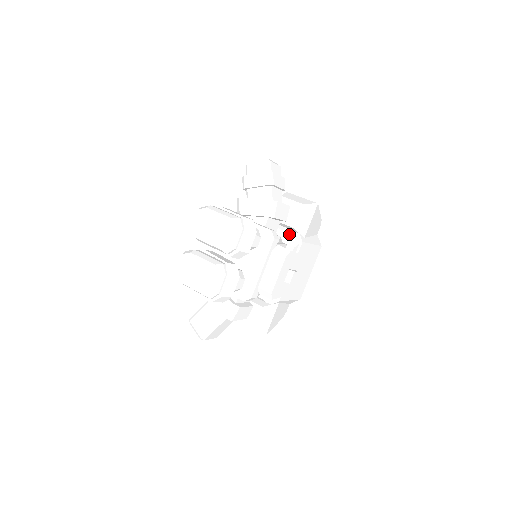
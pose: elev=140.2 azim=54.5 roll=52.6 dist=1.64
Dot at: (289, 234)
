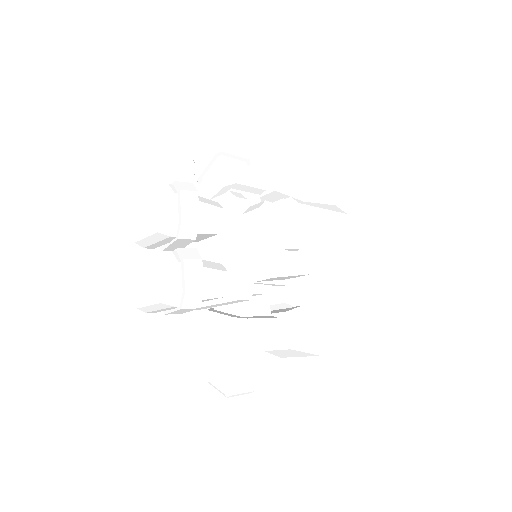
Dot at: (276, 203)
